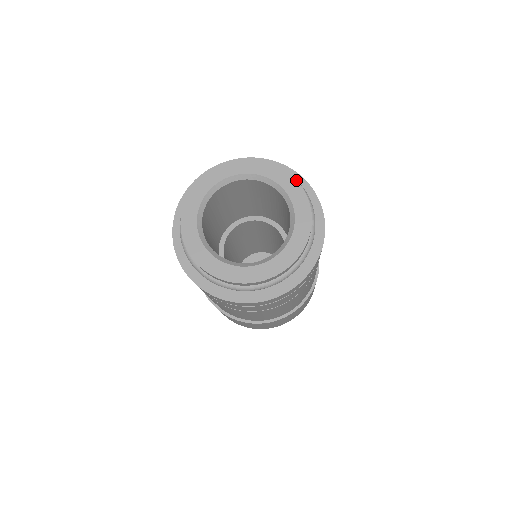
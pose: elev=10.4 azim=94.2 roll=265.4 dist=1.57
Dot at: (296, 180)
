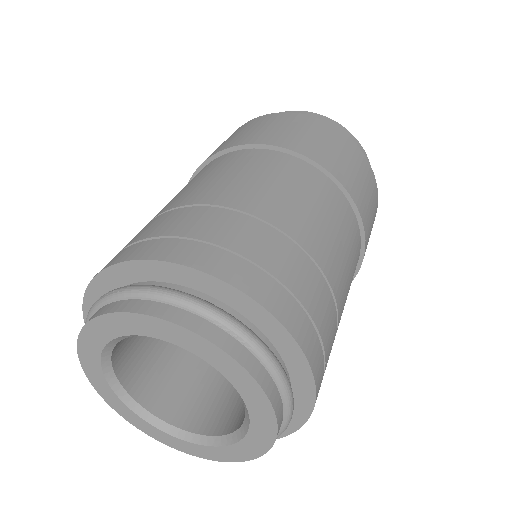
Dot at: (249, 374)
